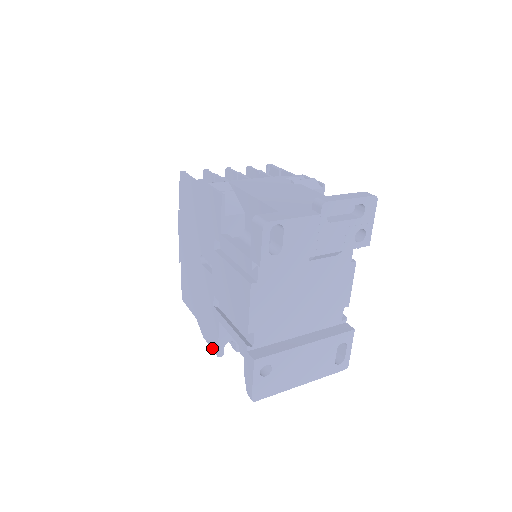
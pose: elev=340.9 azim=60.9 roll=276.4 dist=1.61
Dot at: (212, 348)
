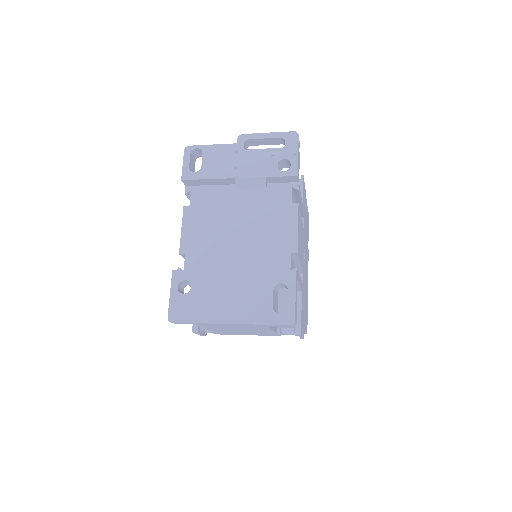
Dot at: occluded
